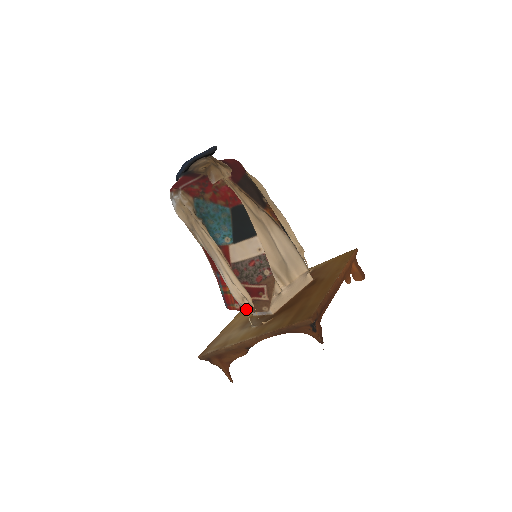
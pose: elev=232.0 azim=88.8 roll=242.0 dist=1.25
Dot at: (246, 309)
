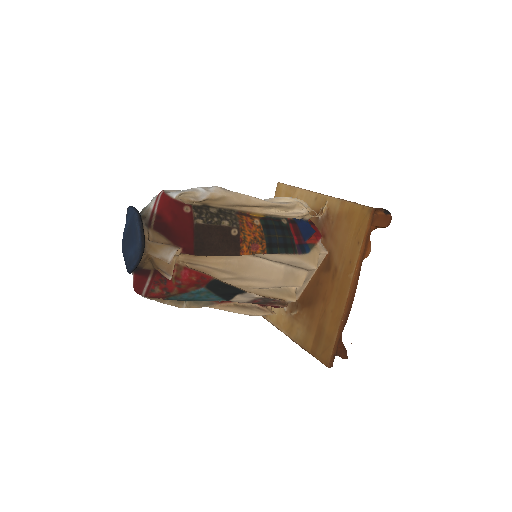
Dot at: occluded
